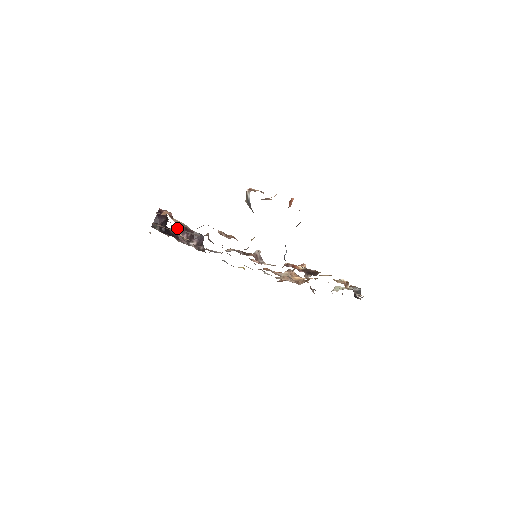
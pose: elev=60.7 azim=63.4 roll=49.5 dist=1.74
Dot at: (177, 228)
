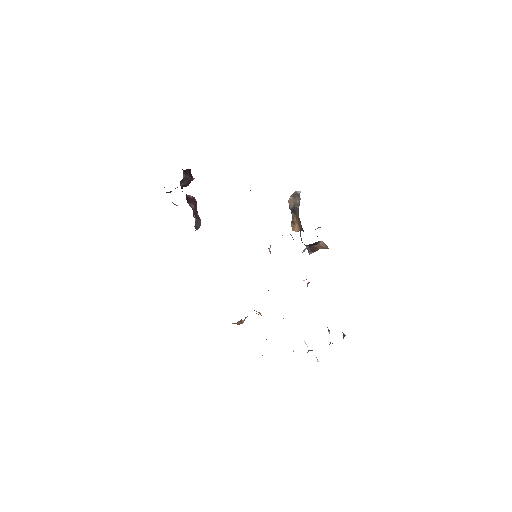
Dot at: (191, 196)
